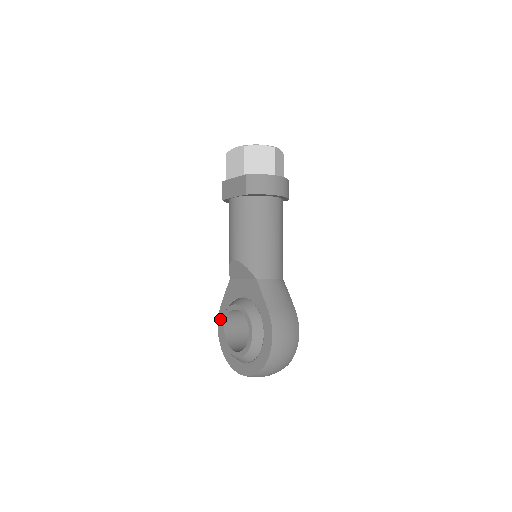
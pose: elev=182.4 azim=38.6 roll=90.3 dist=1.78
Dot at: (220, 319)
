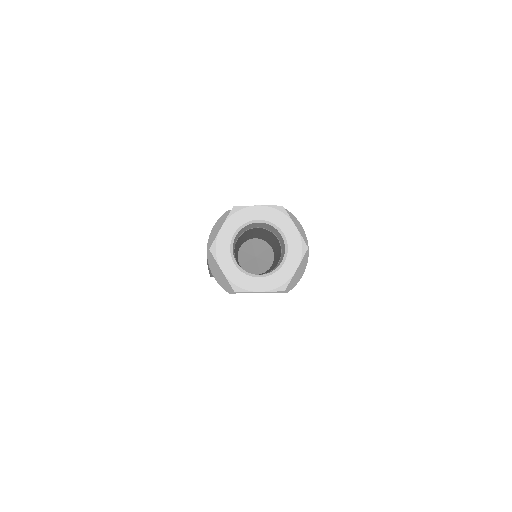
Dot at: occluded
